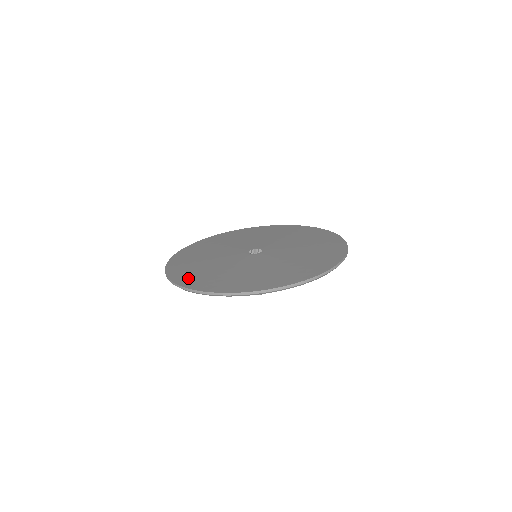
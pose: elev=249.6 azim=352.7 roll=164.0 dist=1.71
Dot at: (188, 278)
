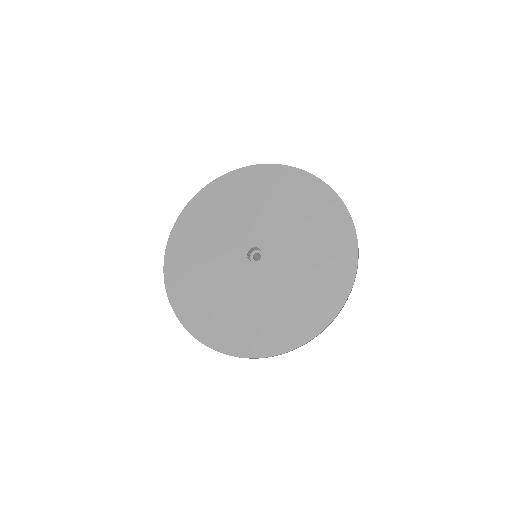
Dot at: (222, 337)
